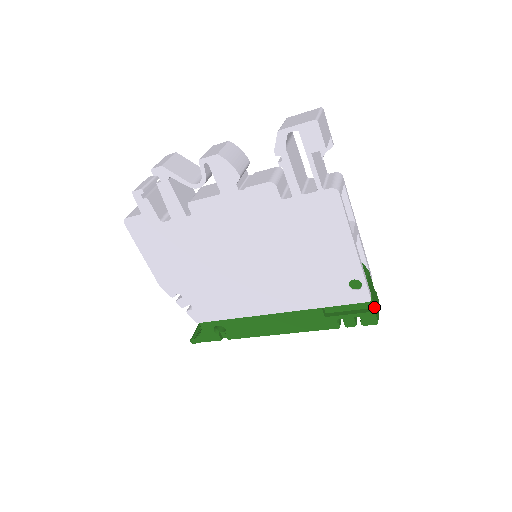
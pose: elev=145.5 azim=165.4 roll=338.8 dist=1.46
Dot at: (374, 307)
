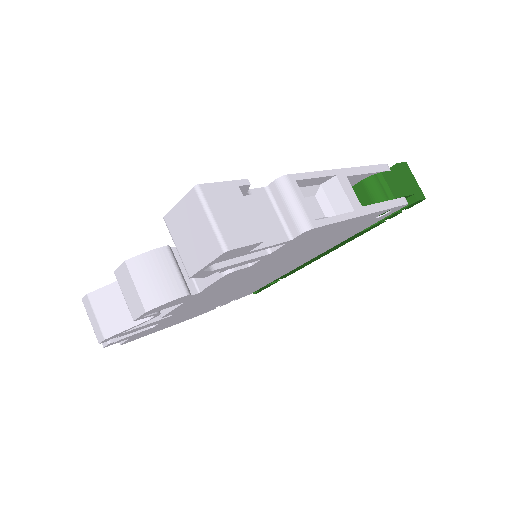
Dot at: (412, 195)
